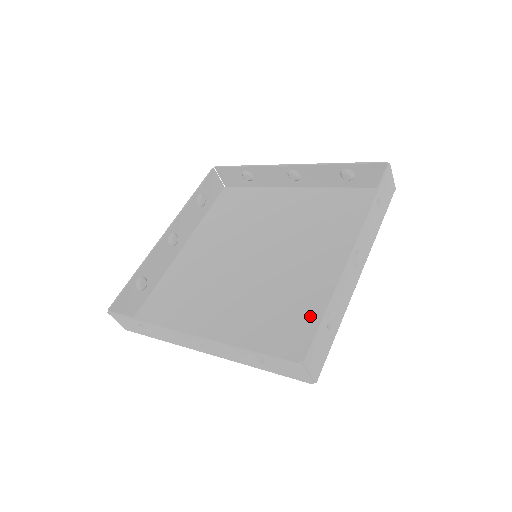
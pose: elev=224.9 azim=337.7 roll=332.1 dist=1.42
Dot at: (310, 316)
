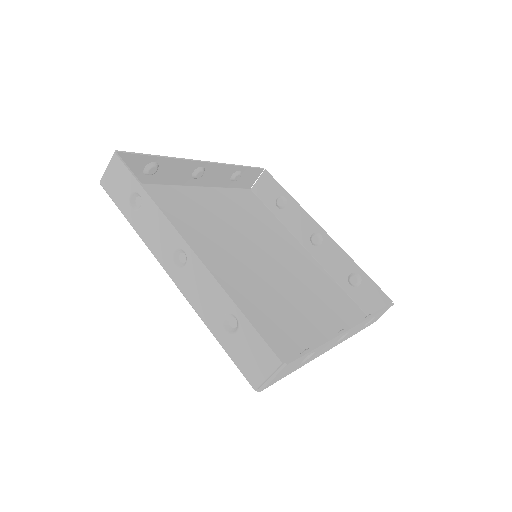
Dot at: (277, 339)
